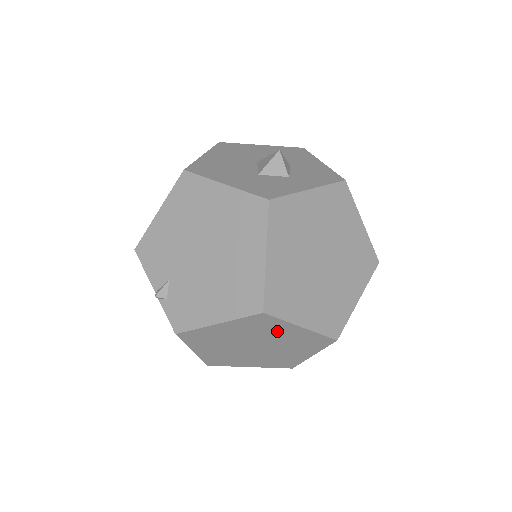
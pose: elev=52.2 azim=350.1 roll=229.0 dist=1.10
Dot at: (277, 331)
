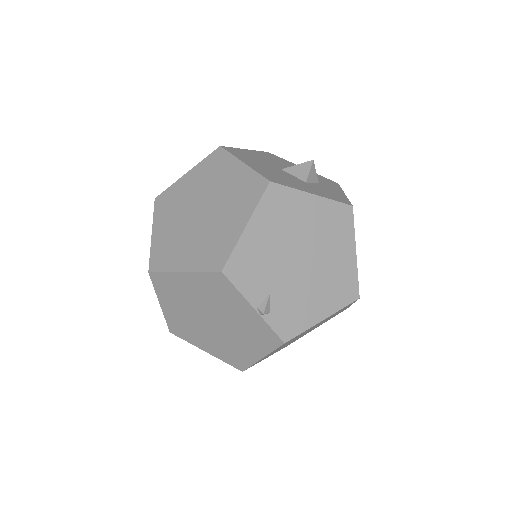
Dot at: occluded
